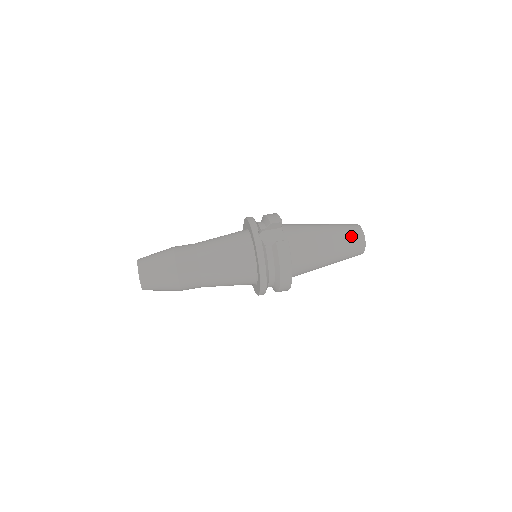
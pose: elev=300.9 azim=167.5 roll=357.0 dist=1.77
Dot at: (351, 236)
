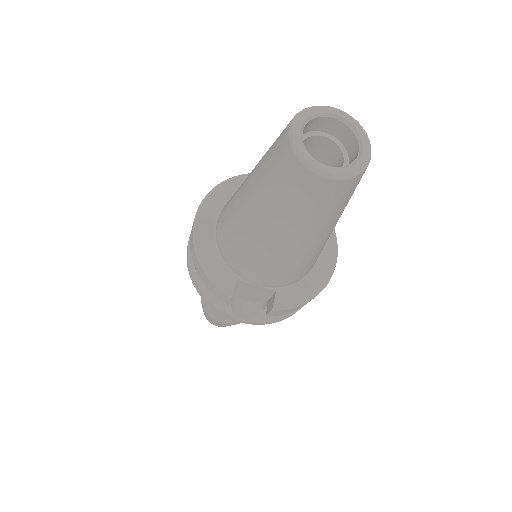
Dot at: (321, 206)
